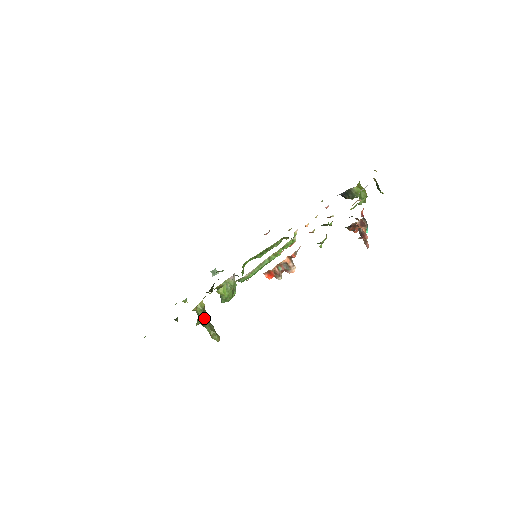
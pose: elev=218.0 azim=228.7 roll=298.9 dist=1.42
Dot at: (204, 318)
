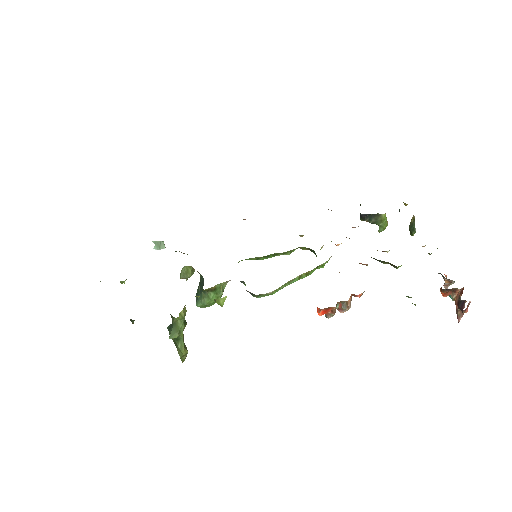
Dot at: (183, 330)
